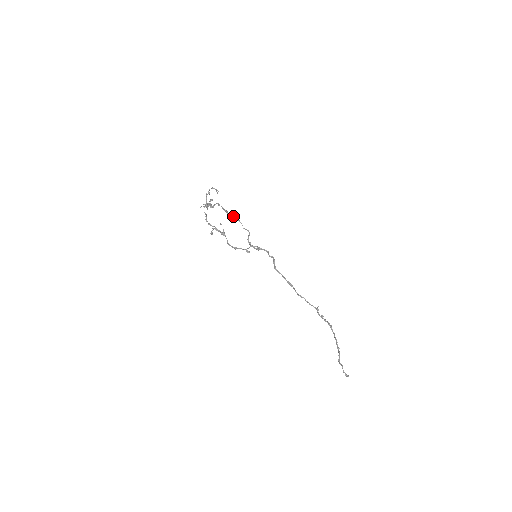
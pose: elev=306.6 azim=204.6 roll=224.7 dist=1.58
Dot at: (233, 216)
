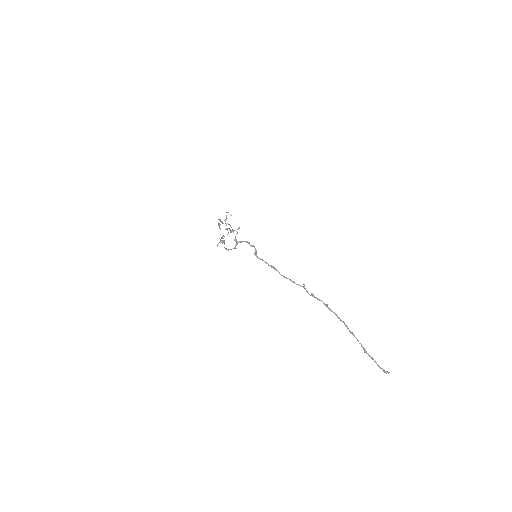
Dot at: (225, 223)
